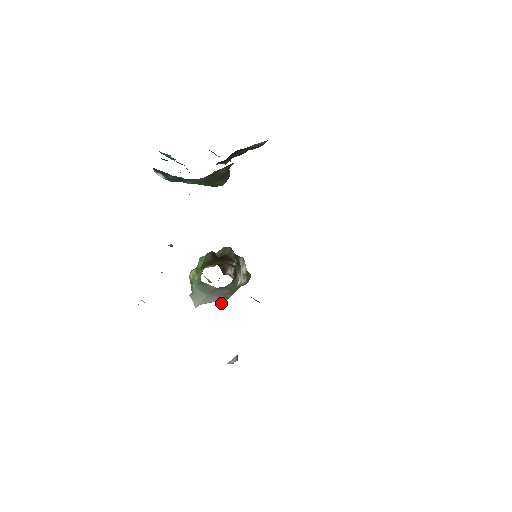
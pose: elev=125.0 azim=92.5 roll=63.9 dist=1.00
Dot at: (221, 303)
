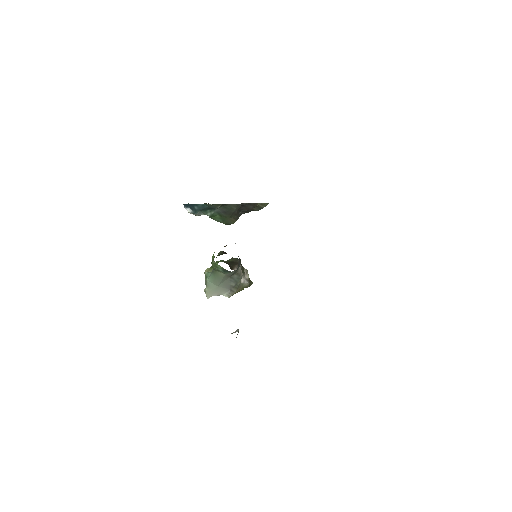
Dot at: (228, 297)
